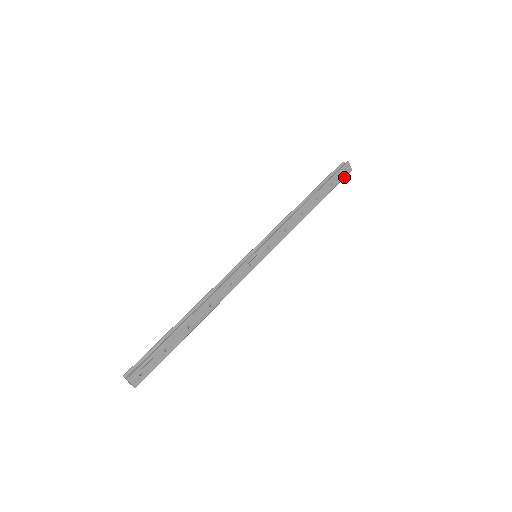
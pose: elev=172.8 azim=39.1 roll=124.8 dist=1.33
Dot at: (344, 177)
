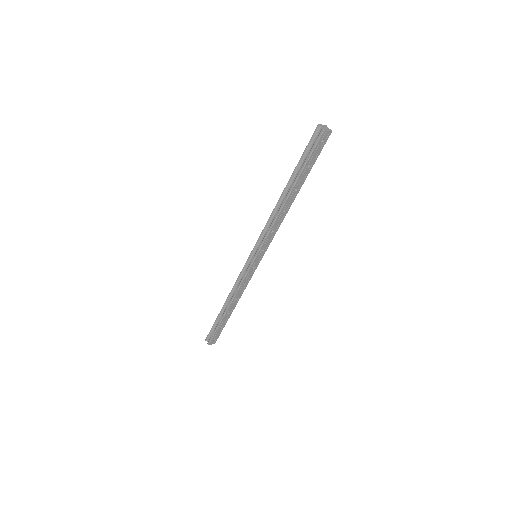
Dot at: (323, 146)
